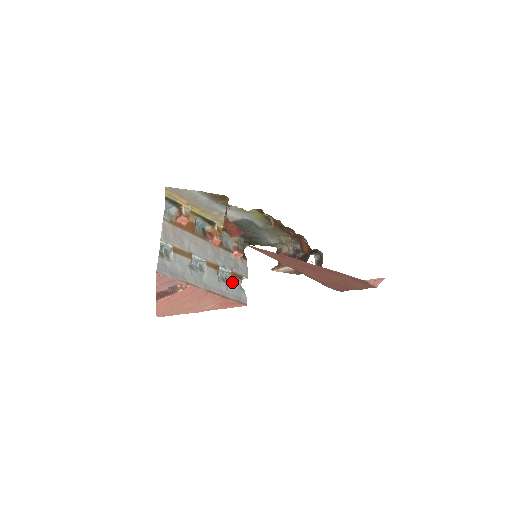
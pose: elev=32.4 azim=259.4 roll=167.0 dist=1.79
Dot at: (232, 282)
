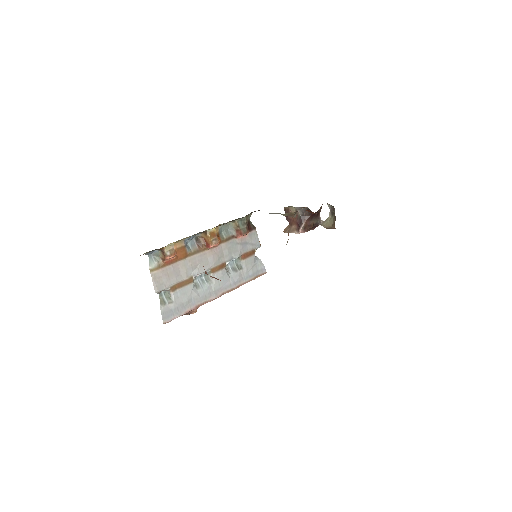
Dot at: (244, 265)
